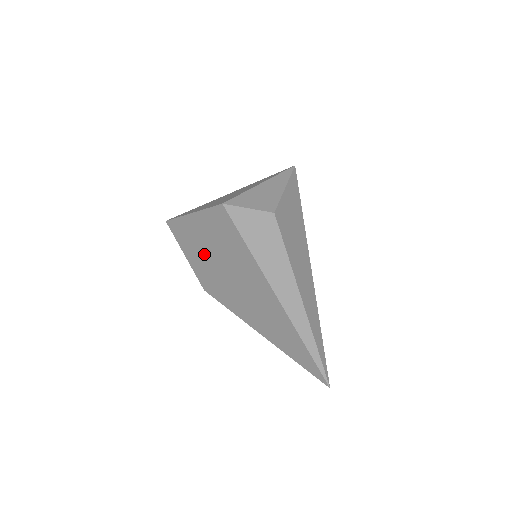
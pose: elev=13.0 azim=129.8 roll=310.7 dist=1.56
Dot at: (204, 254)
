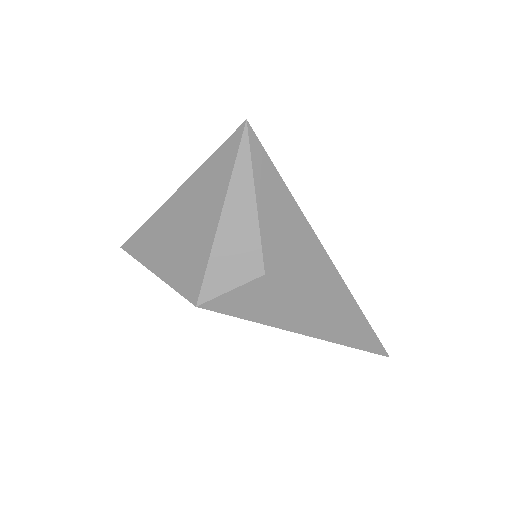
Dot at: occluded
